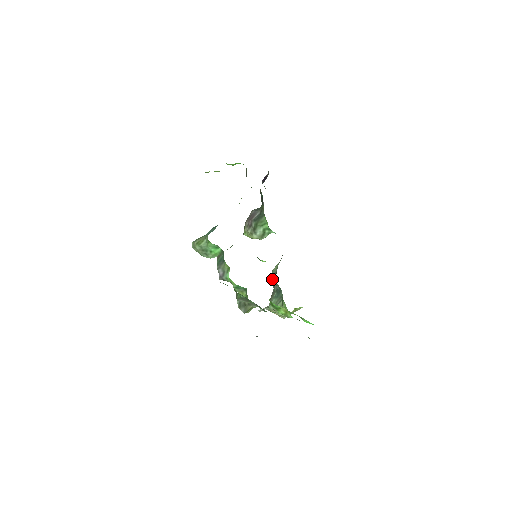
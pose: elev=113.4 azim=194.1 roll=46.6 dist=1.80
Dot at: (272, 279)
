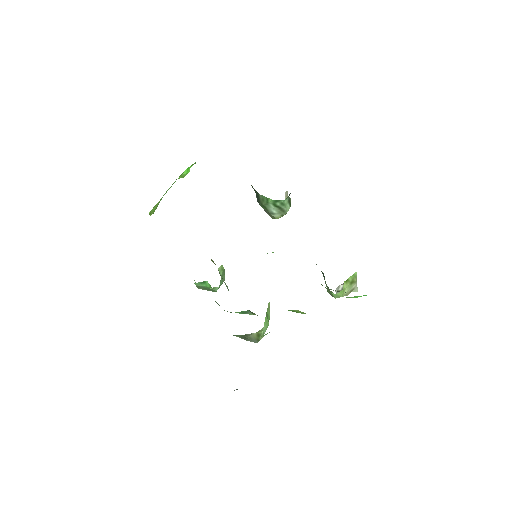
Dot at: occluded
